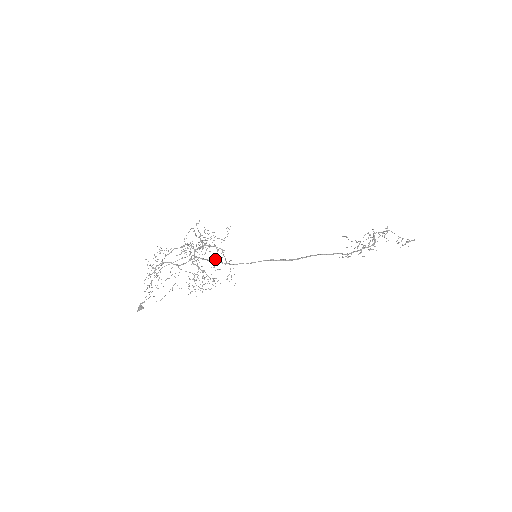
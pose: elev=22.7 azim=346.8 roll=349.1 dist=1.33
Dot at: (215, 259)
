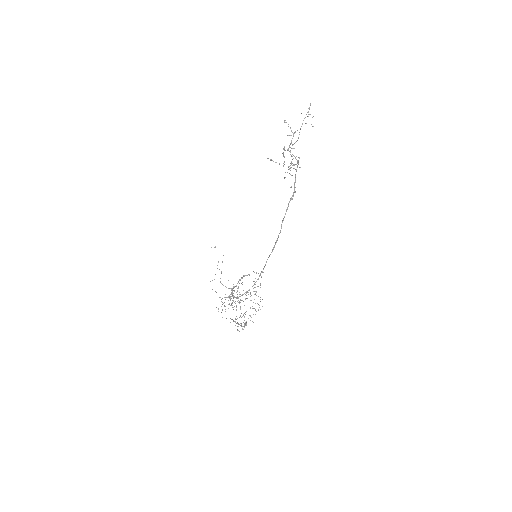
Dot at: occluded
